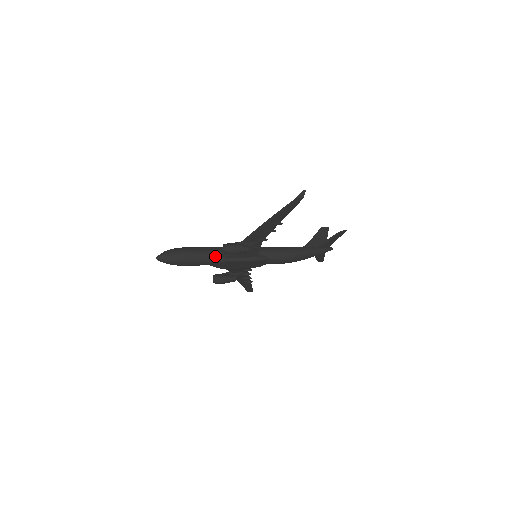
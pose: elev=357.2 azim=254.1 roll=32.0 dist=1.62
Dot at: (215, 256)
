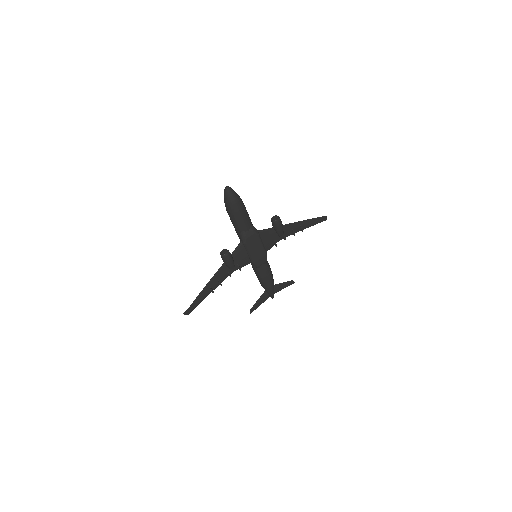
Dot at: occluded
